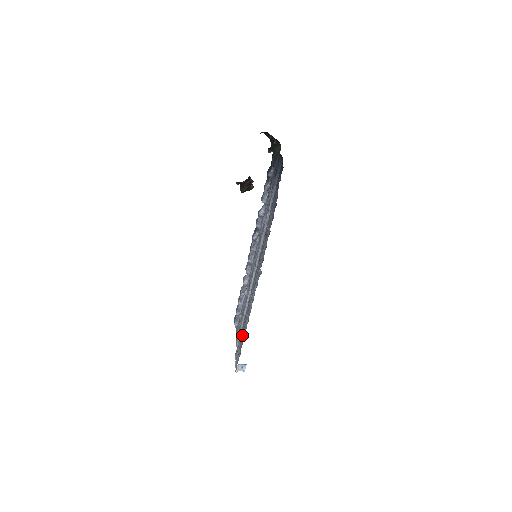
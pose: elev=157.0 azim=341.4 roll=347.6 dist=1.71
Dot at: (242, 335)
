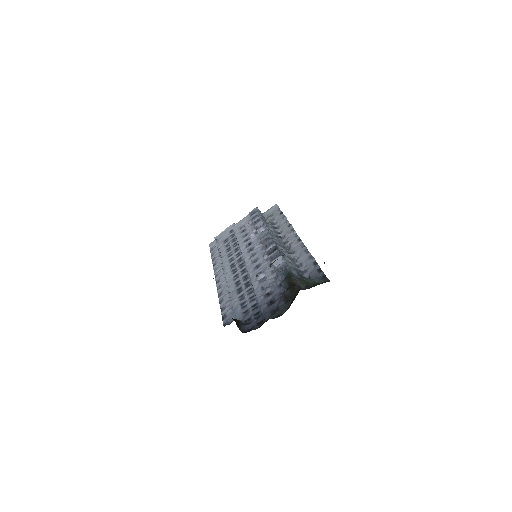
Dot at: (225, 244)
